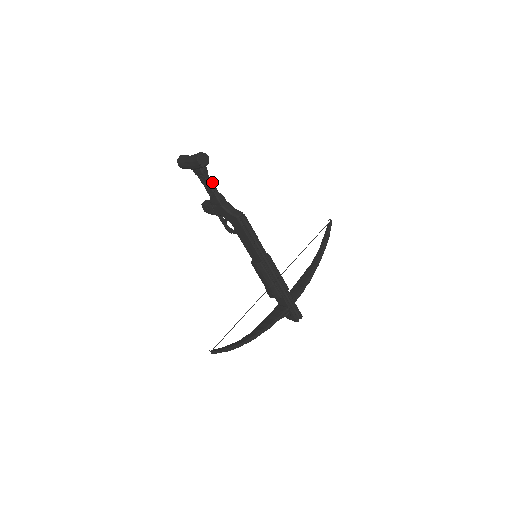
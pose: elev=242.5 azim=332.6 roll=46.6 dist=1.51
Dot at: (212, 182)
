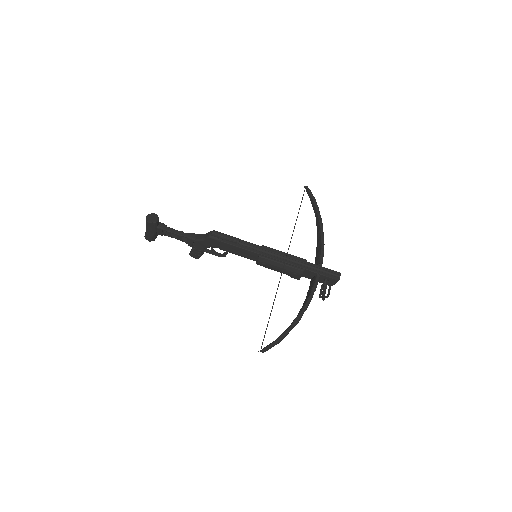
Dot at: (176, 230)
